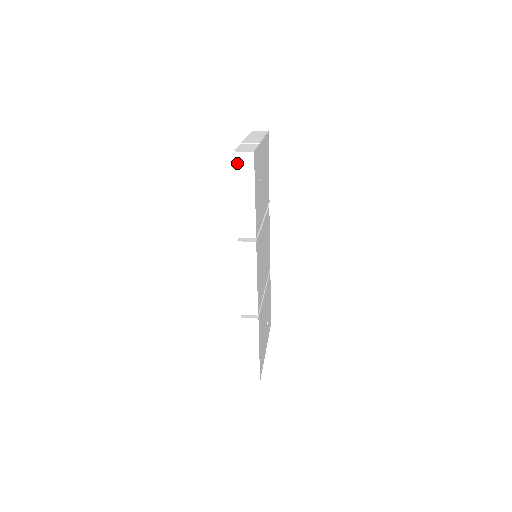
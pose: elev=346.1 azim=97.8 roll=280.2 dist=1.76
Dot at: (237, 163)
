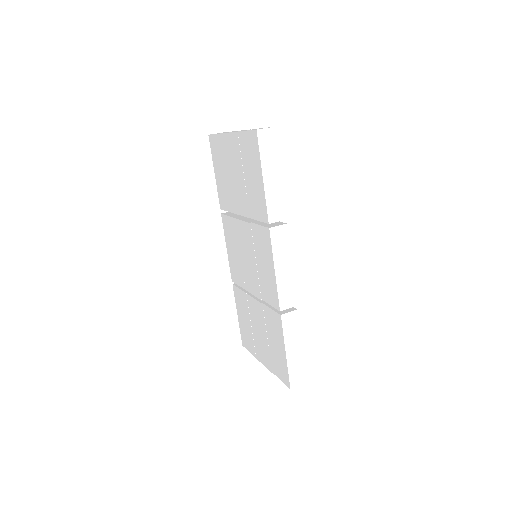
Dot at: (261, 141)
